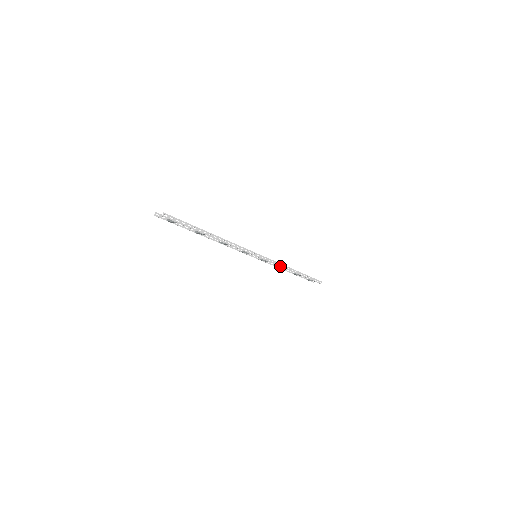
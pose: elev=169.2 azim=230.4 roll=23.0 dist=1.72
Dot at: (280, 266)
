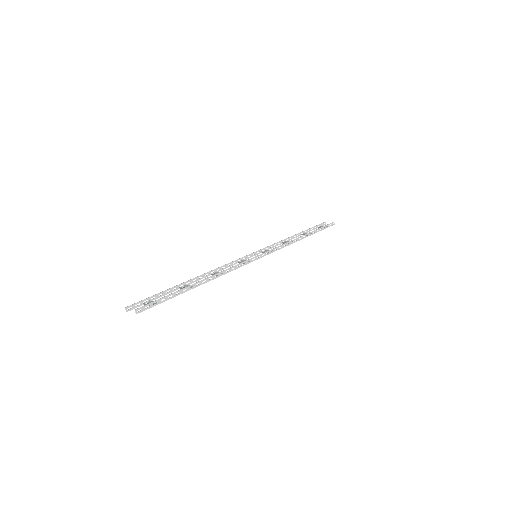
Dot at: occluded
